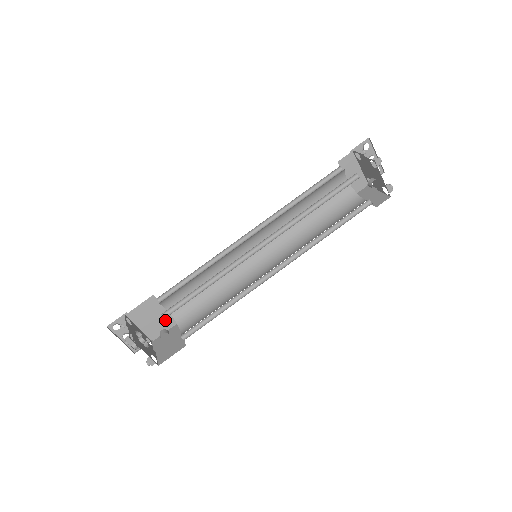
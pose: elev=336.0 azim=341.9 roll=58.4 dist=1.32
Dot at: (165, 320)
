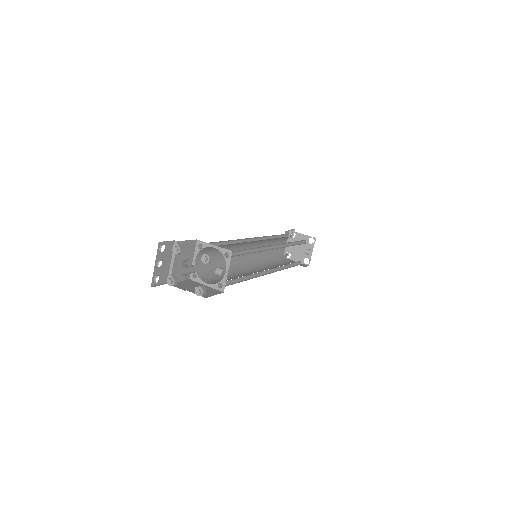
Dot at: (186, 269)
